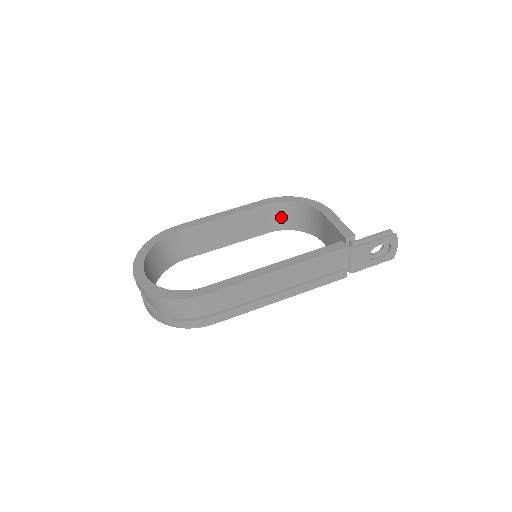
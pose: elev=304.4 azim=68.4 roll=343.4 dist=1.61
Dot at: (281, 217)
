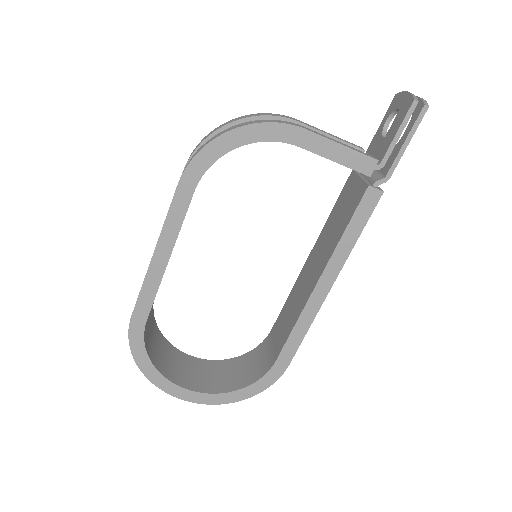
Dot at: occluded
